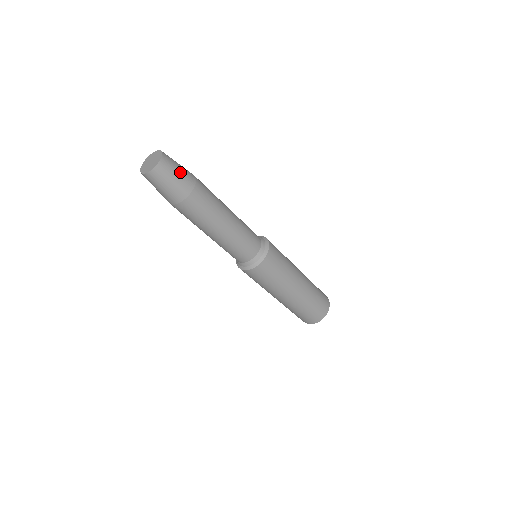
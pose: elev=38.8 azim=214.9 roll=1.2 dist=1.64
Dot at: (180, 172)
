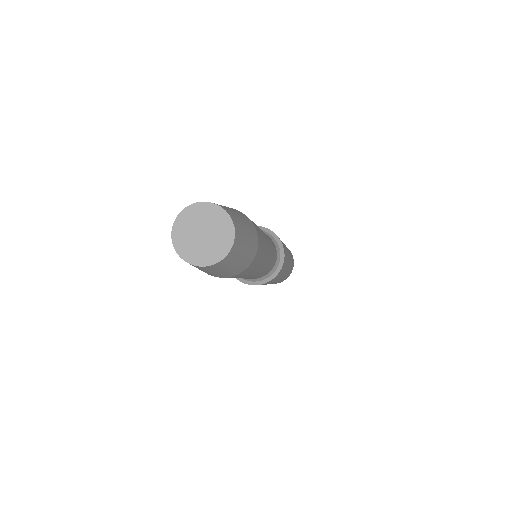
Dot at: (244, 255)
